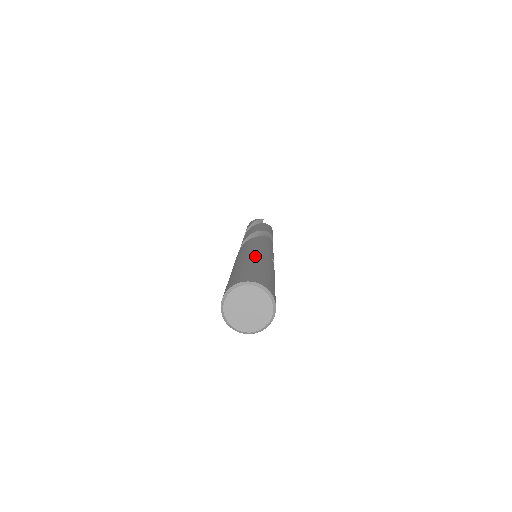
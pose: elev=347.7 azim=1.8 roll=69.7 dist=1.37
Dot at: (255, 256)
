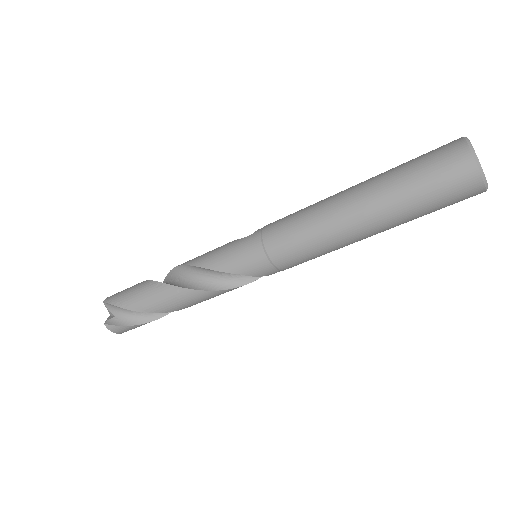
Dot at: occluded
